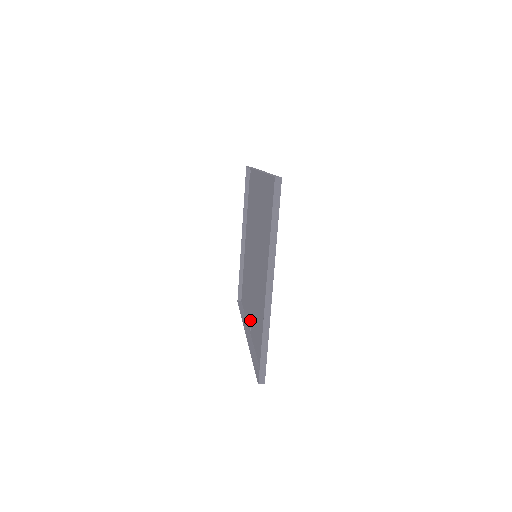
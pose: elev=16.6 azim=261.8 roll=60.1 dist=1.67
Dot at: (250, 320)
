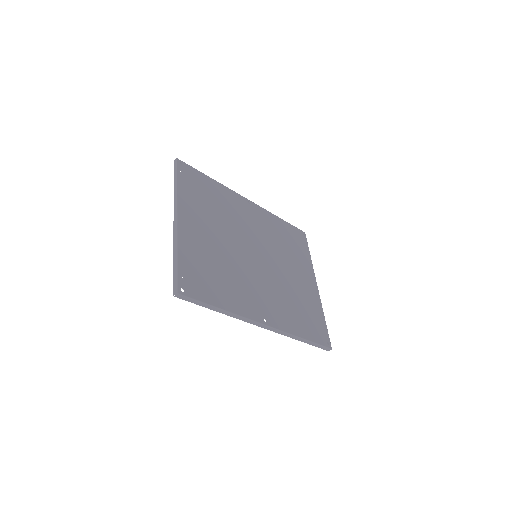
Dot at: (268, 315)
